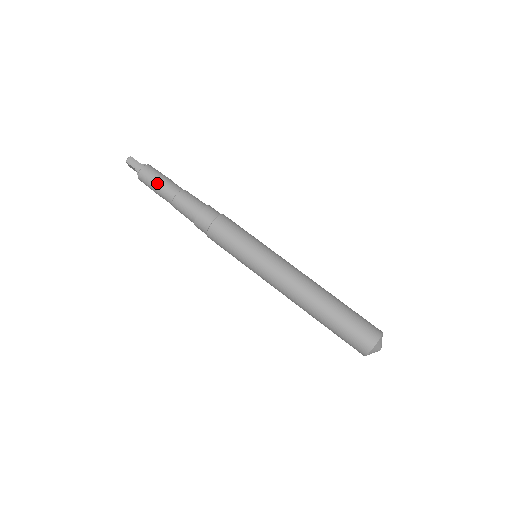
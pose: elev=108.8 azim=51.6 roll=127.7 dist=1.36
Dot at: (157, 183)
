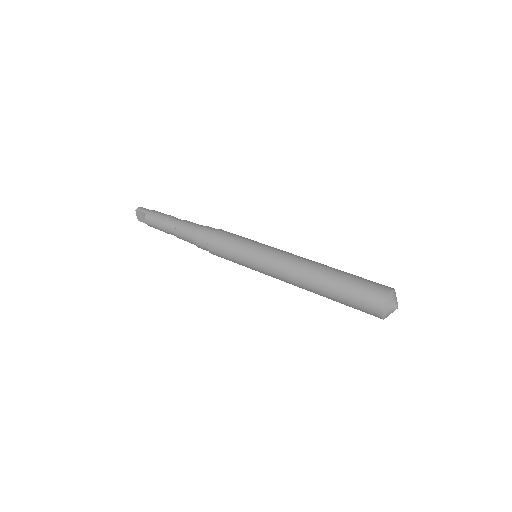
Dot at: (163, 217)
